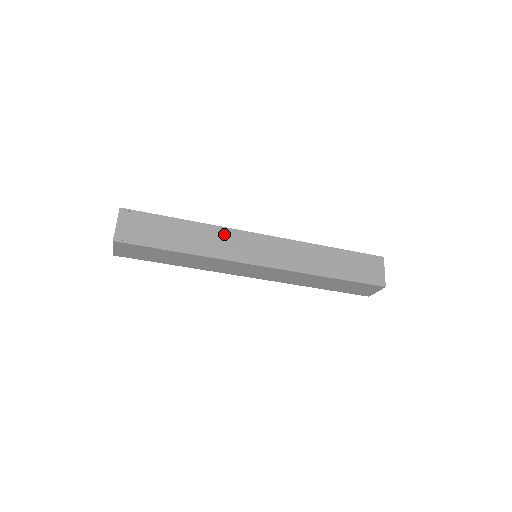
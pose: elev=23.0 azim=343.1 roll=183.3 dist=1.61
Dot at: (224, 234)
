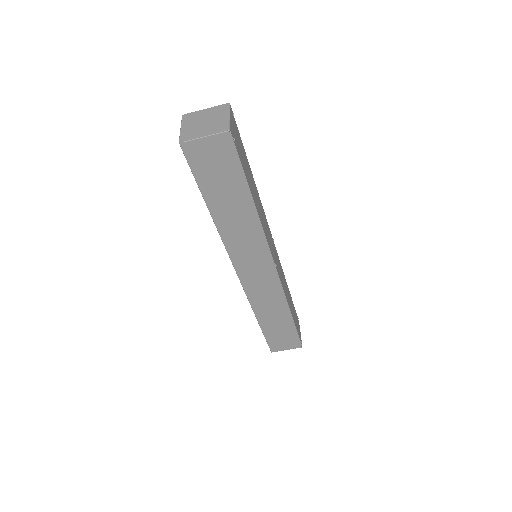
Dot at: (264, 214)
